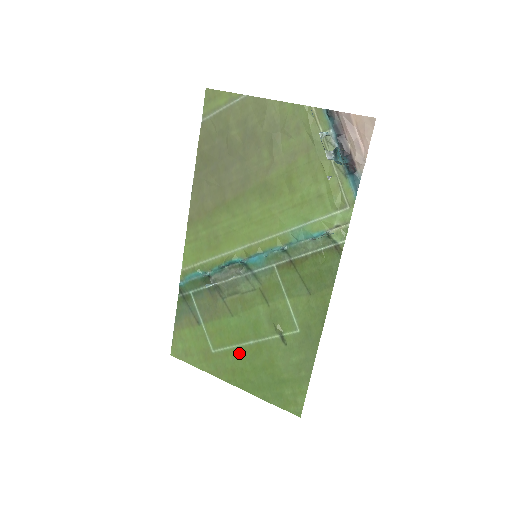
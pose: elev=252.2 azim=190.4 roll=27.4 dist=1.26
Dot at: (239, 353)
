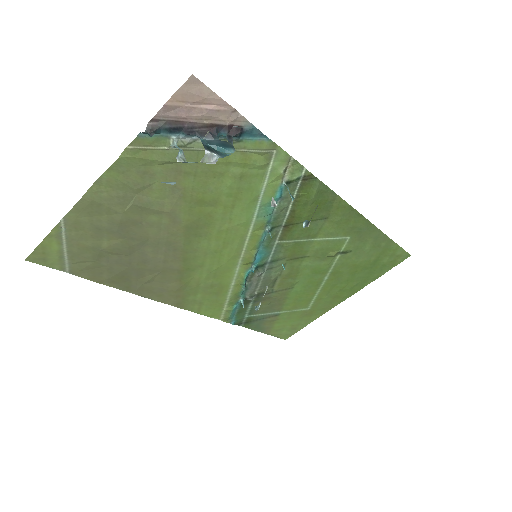
Dot at: (326, 290)
